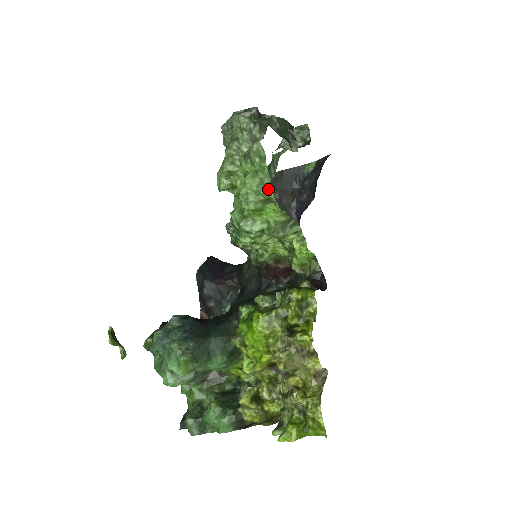
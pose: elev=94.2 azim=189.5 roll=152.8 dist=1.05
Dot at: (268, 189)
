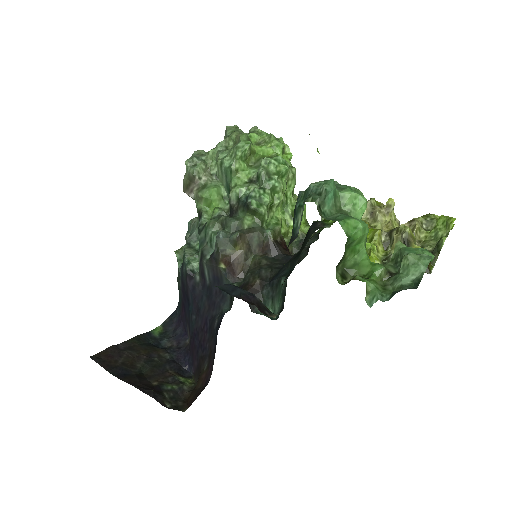
Dot at: (281, 140)
